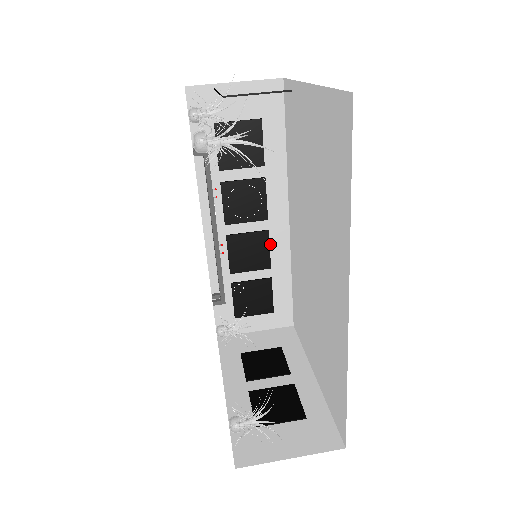
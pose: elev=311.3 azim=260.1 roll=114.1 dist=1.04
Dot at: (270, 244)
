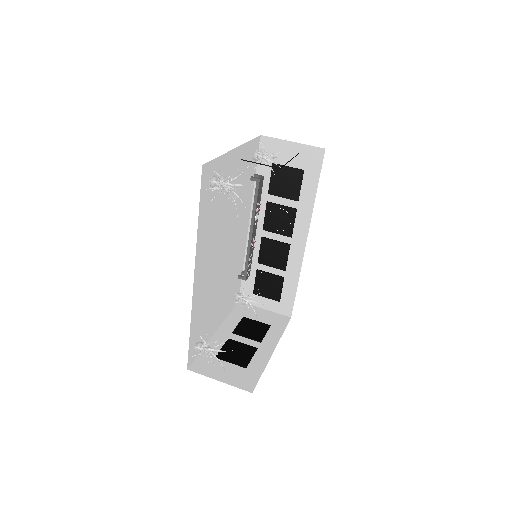
Dot at: (289, 254)
